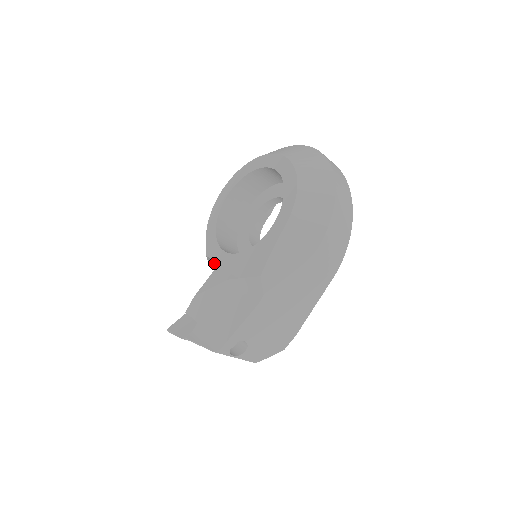
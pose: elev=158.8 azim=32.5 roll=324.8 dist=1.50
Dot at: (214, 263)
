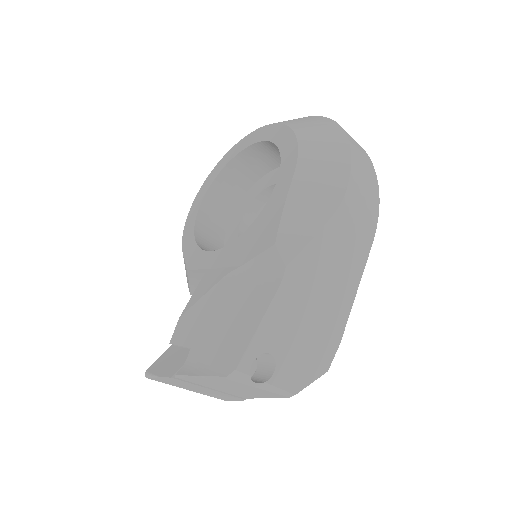
Dot at: (200, 280)
